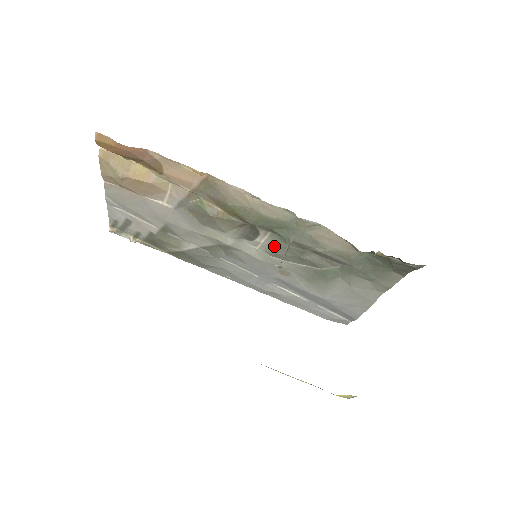
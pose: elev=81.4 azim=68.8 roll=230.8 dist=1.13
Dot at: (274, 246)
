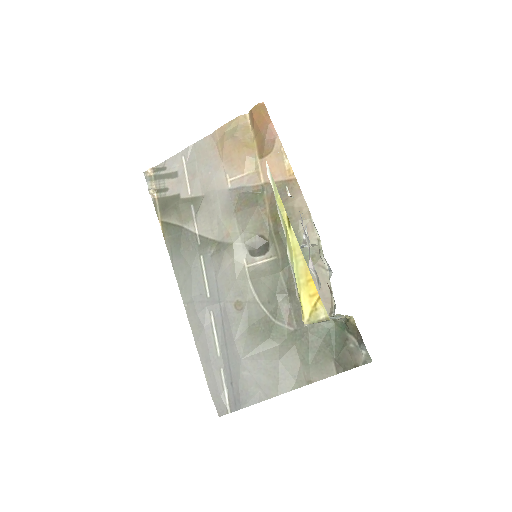
Dot at: (266, 270)
